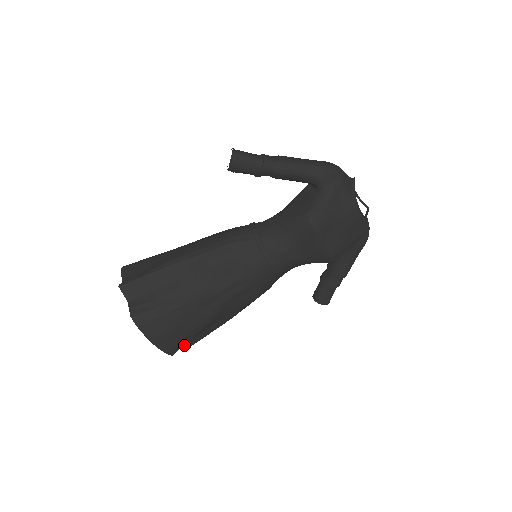
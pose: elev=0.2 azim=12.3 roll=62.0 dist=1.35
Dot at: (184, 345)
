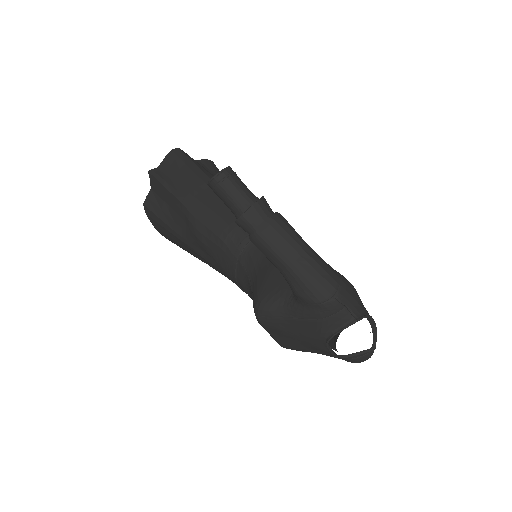
Dot at: occluded
